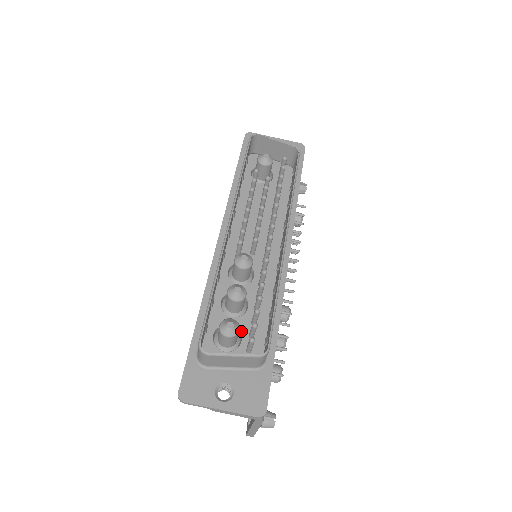
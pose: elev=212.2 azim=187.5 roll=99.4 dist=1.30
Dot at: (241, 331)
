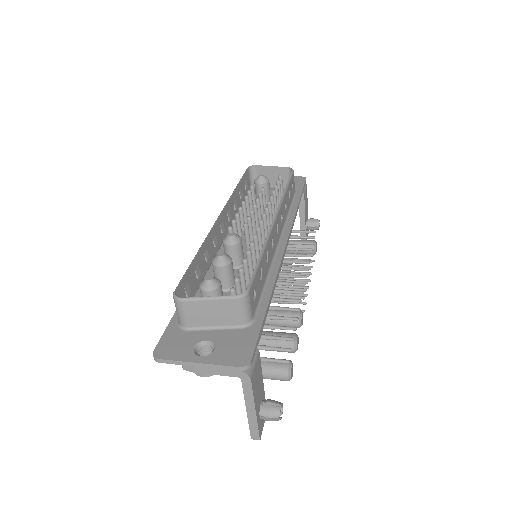
Dot at: occluded
